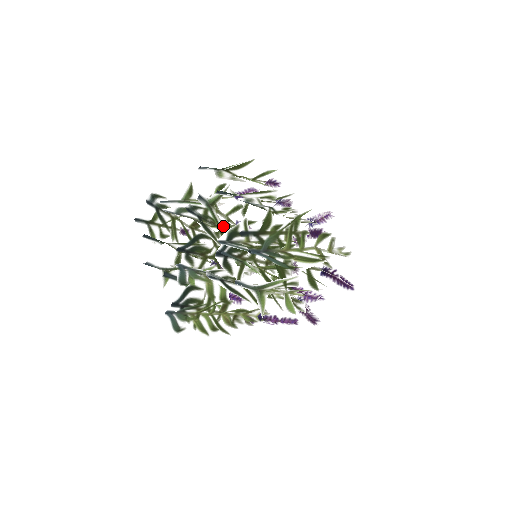
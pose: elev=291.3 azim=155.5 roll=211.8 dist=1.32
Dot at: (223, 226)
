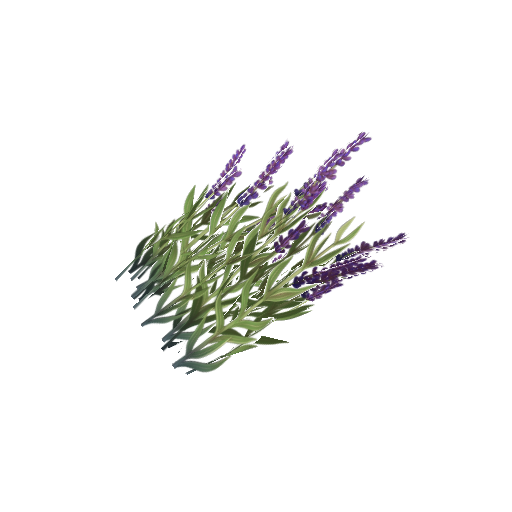
Dot at: (193, 269)
